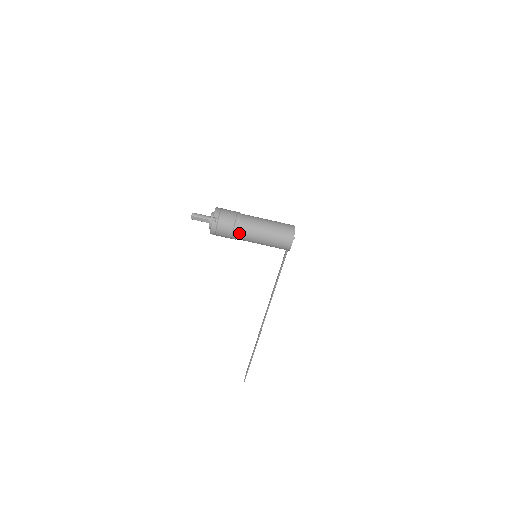
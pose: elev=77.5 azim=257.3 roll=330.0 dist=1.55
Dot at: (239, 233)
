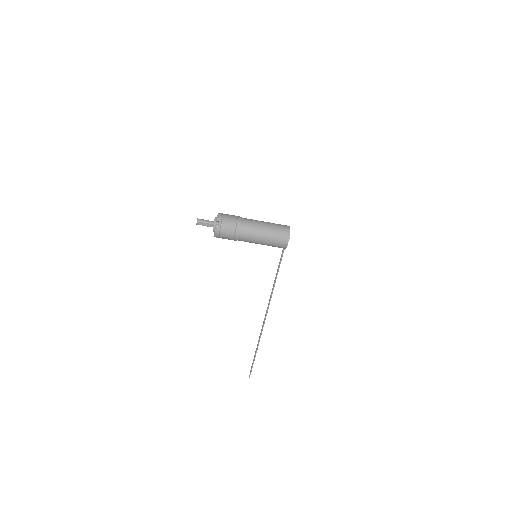
Dot at: (240, 234)
